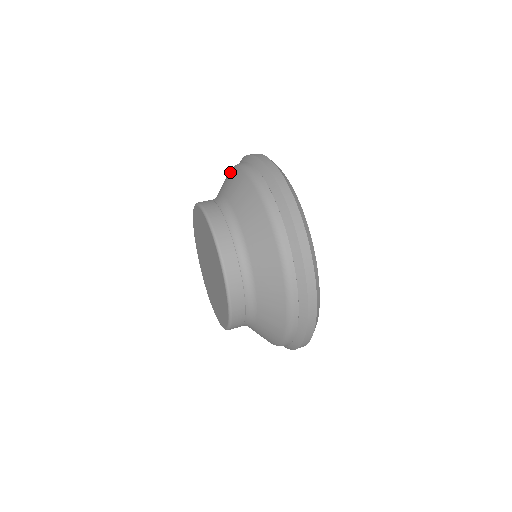
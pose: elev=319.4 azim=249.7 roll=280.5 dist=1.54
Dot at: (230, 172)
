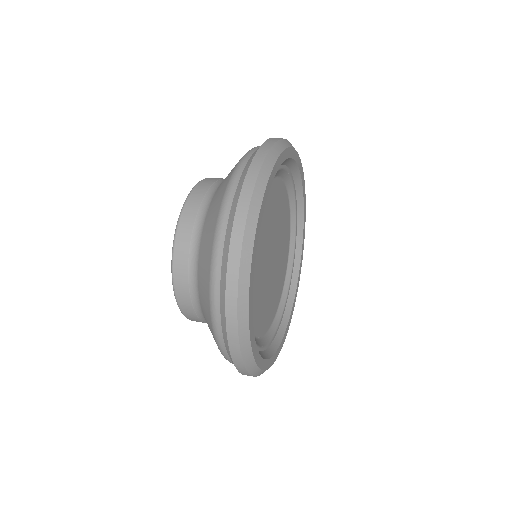
Dot at: (236, 164)
